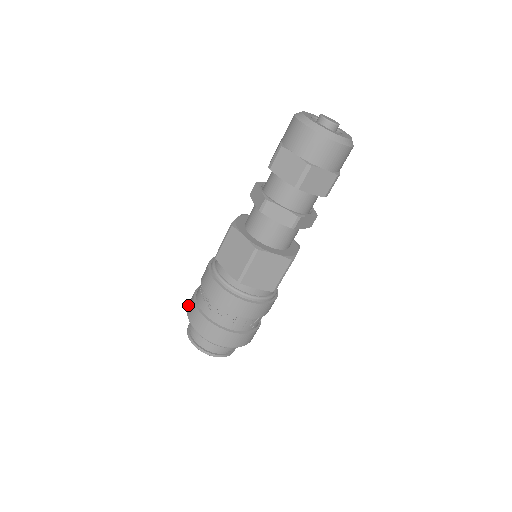
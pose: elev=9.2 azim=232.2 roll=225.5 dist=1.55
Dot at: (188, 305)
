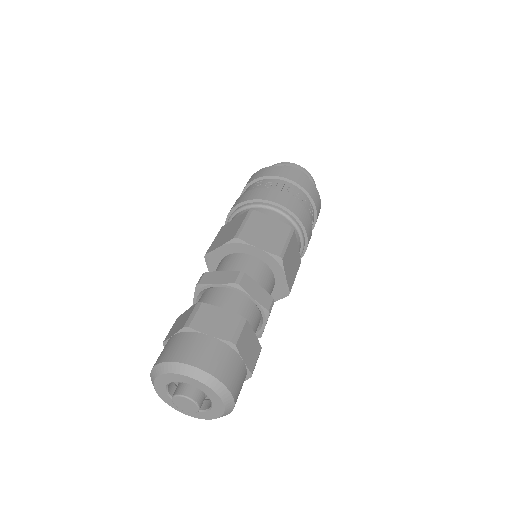
Dot at: occluded
